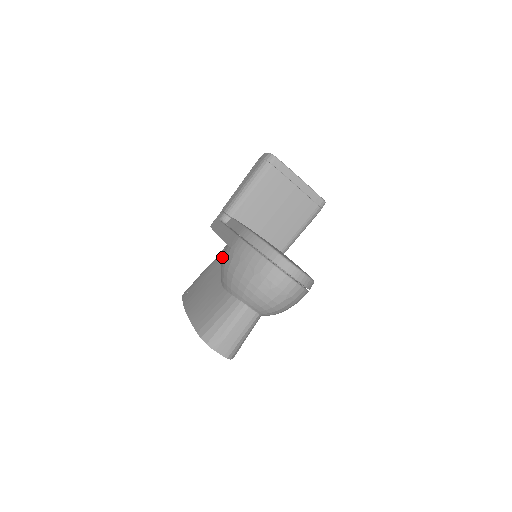
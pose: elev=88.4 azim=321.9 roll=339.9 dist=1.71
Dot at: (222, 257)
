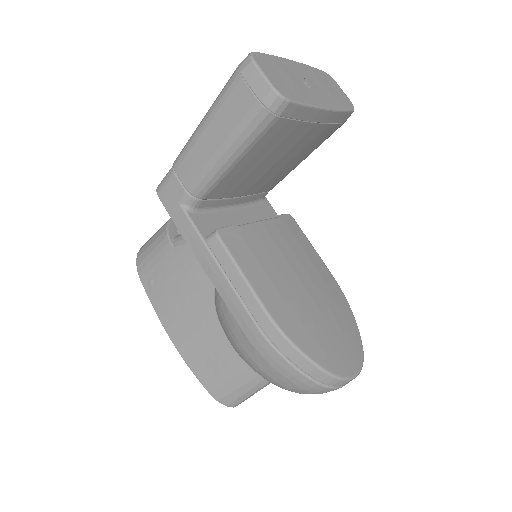
Dot at: occluded
